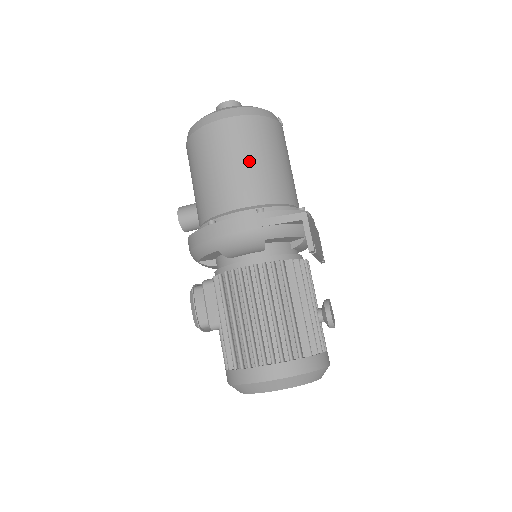
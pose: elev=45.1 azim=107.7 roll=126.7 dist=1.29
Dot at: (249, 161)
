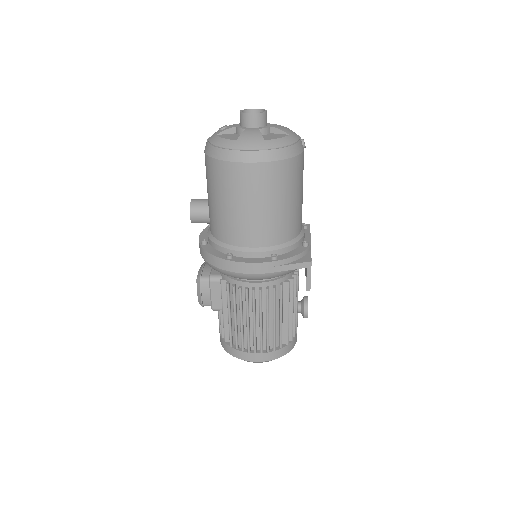
Dot at: (271, 207)
